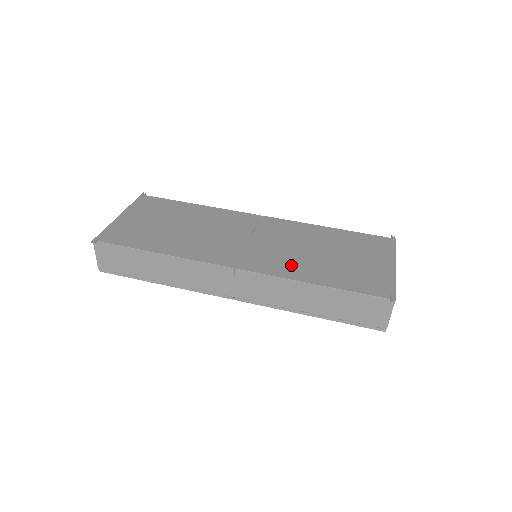
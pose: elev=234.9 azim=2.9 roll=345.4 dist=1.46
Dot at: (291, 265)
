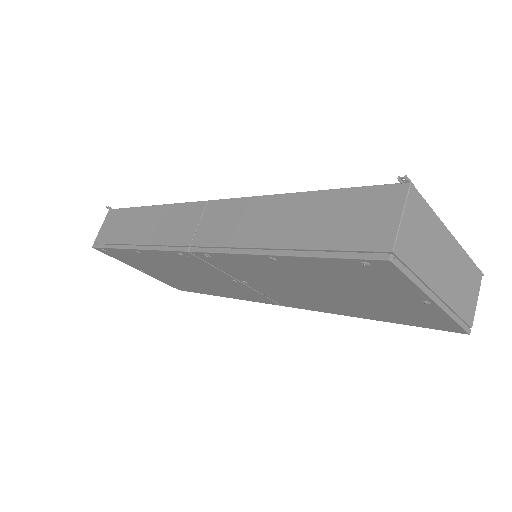
Dot at: occluded
